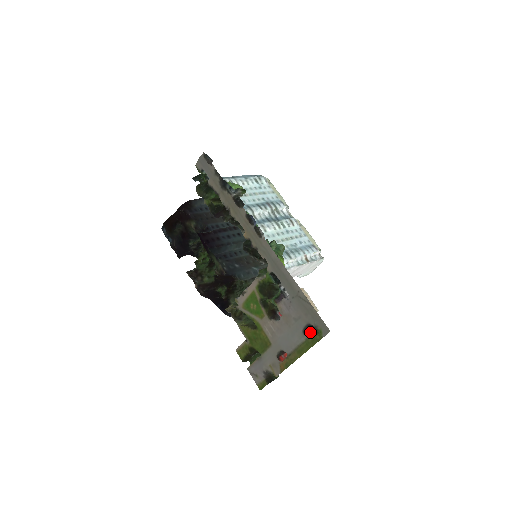
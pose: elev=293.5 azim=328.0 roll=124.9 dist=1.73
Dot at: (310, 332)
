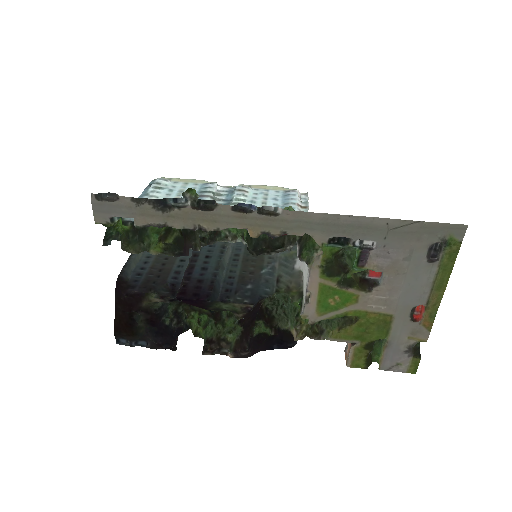
Dot at: (437, 253)
